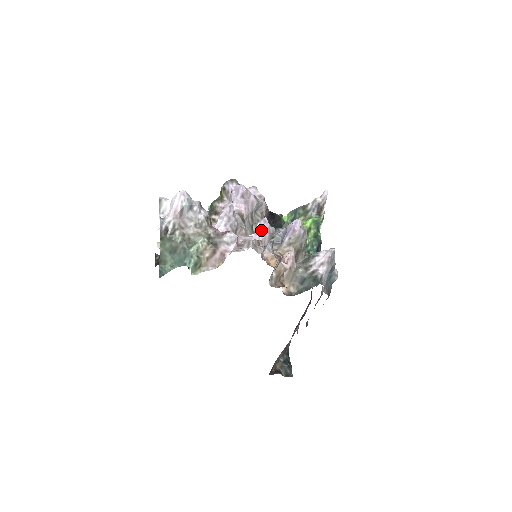
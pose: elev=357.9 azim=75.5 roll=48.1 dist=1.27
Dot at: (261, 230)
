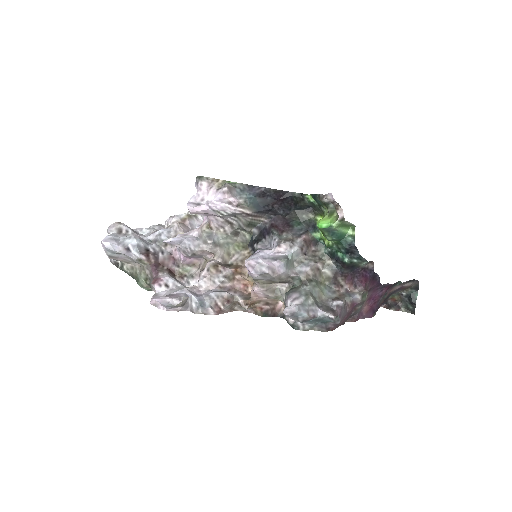
Dot at: (160, 303)
